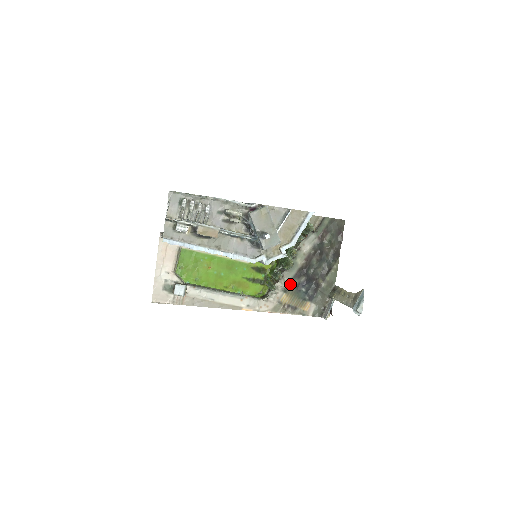
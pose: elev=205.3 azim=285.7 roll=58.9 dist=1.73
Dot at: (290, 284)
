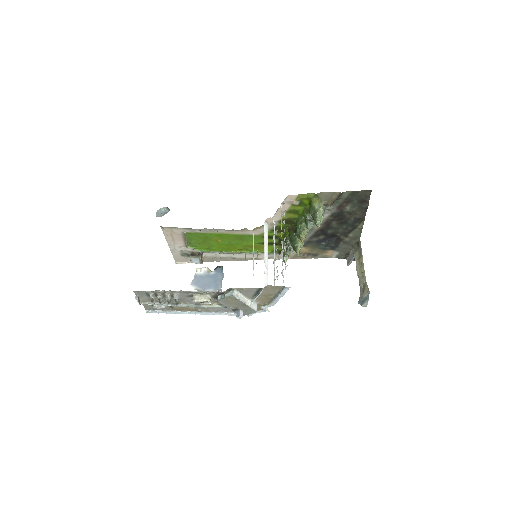
Dot at: (308, 241)
